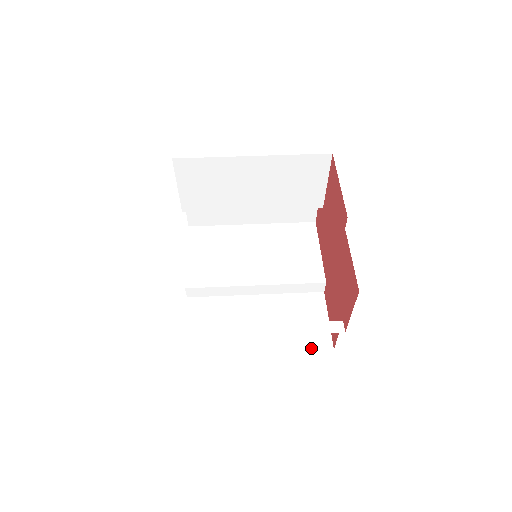
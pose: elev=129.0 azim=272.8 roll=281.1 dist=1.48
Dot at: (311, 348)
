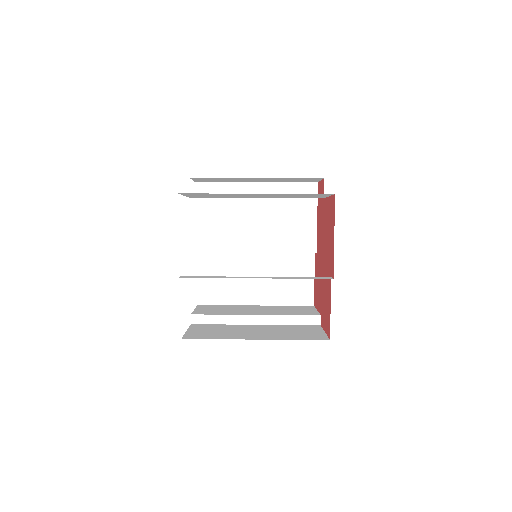
Dot at: (296, 304)
